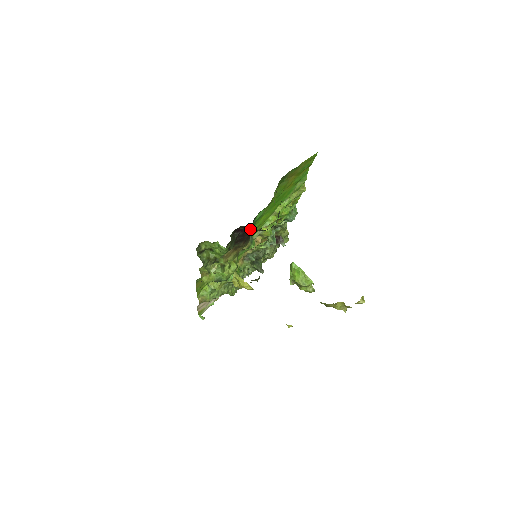
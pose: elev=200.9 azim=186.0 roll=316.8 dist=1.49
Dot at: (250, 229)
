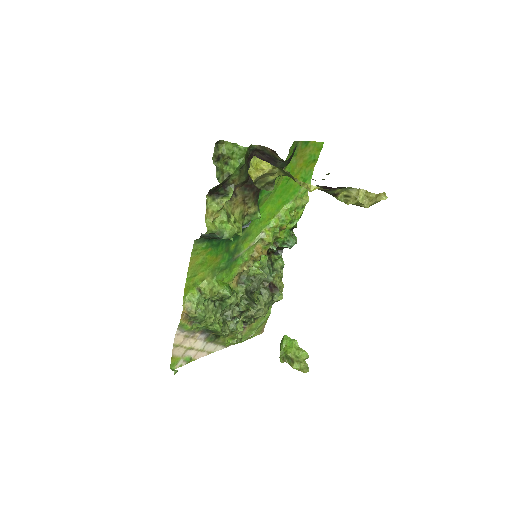
Dot at: occluded
